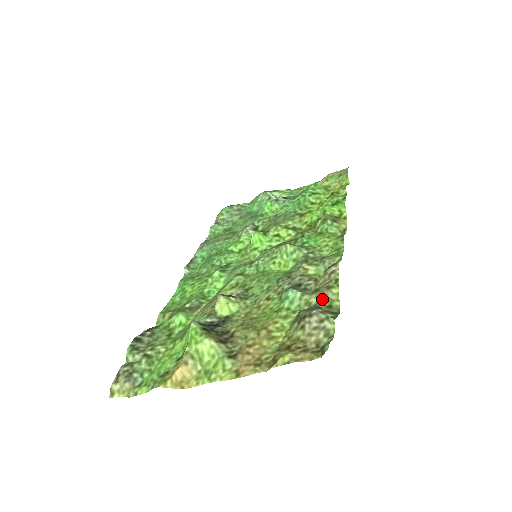
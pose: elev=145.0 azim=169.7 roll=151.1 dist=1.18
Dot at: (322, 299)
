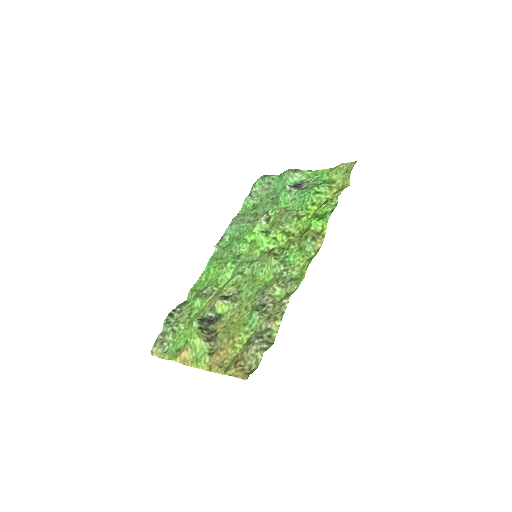
Dot at: (267, 329)
